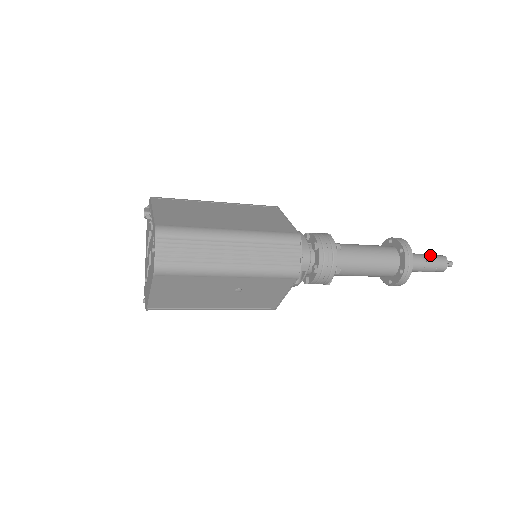
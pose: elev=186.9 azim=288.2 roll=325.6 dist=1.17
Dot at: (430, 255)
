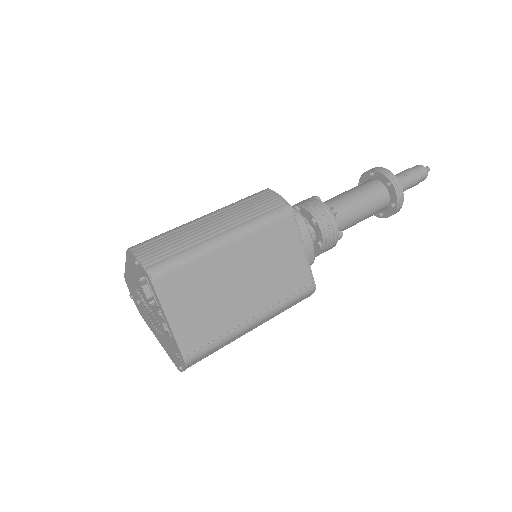
Dot at: (415, 179)
